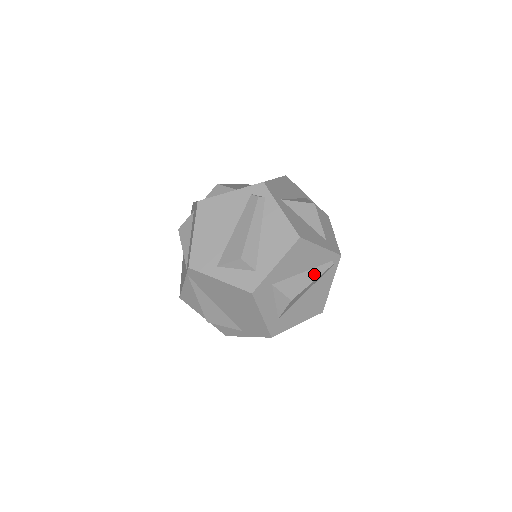
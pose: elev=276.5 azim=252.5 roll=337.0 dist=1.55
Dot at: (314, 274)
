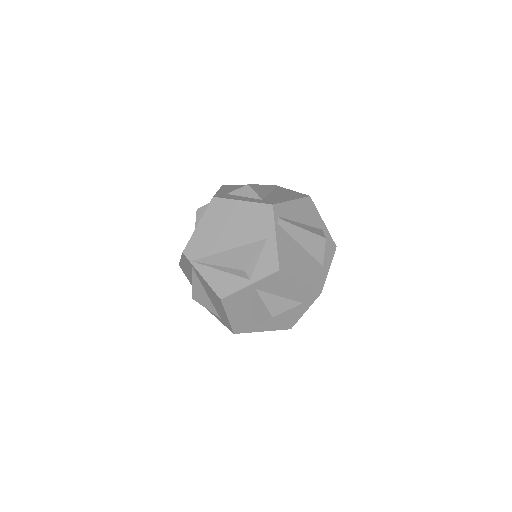
Dot at: occluded
